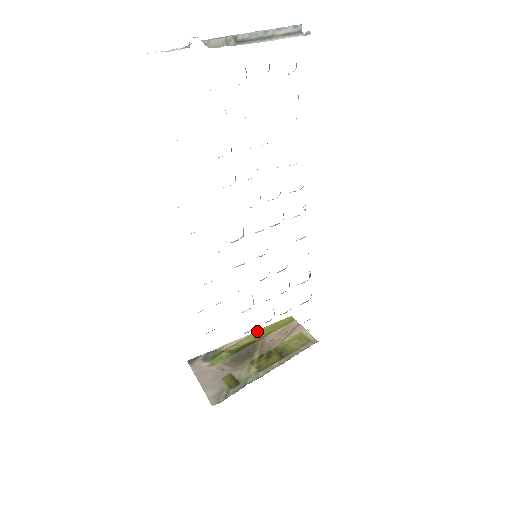
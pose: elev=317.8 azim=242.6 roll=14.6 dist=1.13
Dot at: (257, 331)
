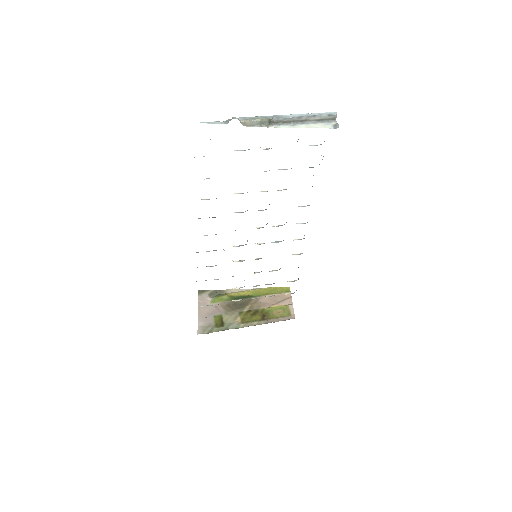
Dot at: (258, 288)
